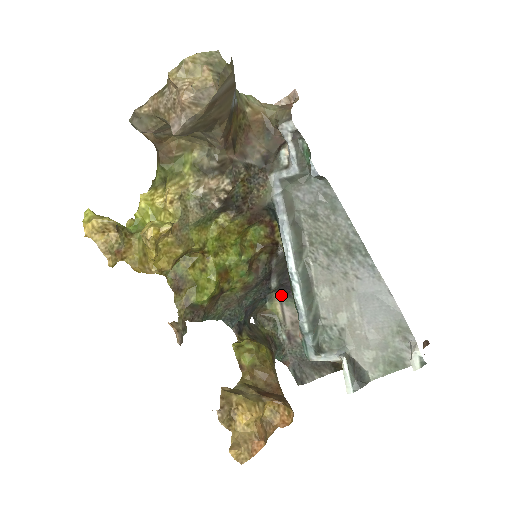
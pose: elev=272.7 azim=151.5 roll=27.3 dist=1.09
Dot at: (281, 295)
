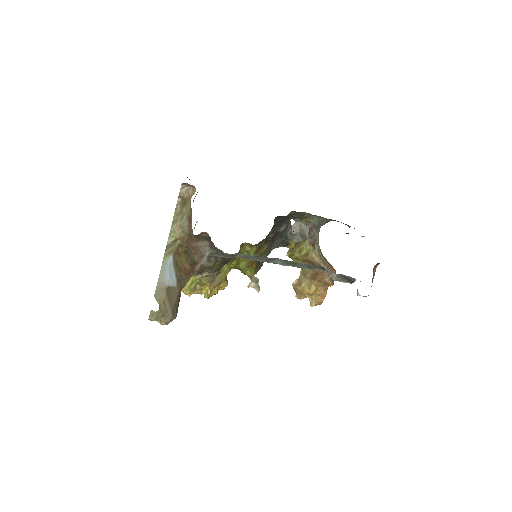
Dot at: occluded
